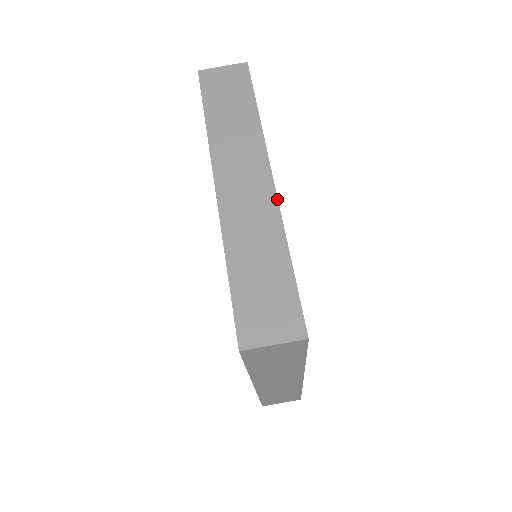
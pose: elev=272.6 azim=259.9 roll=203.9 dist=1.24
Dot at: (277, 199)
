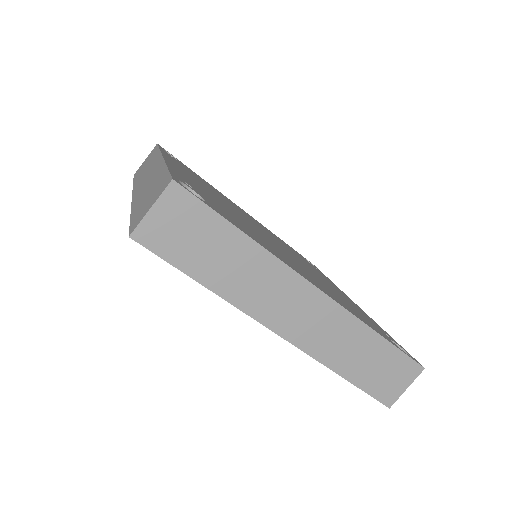
Dot at: (163, 159)
